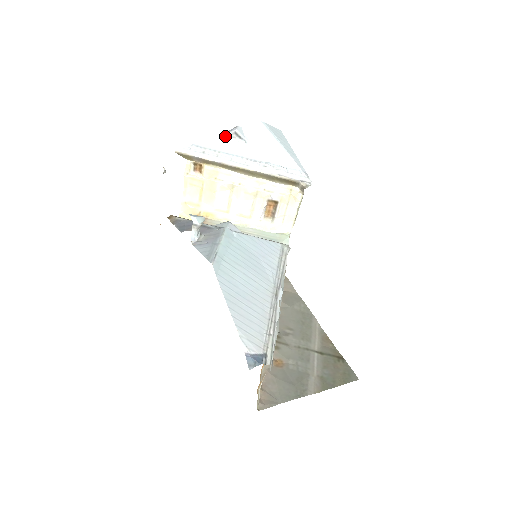
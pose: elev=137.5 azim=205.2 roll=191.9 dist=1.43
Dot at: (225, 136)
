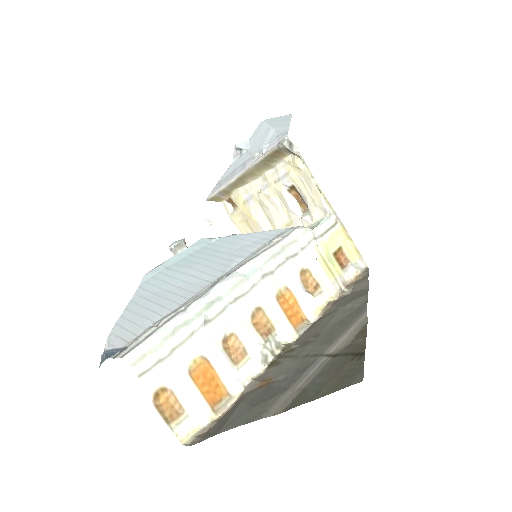
Dot at: (234, 159)
